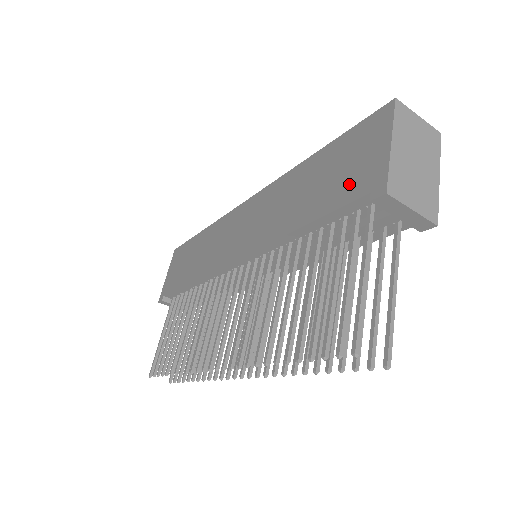
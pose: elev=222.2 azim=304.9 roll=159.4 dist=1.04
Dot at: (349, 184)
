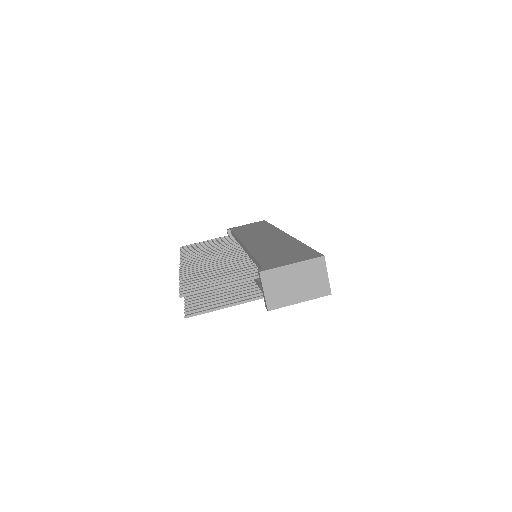
Dot at: (273, 261)
